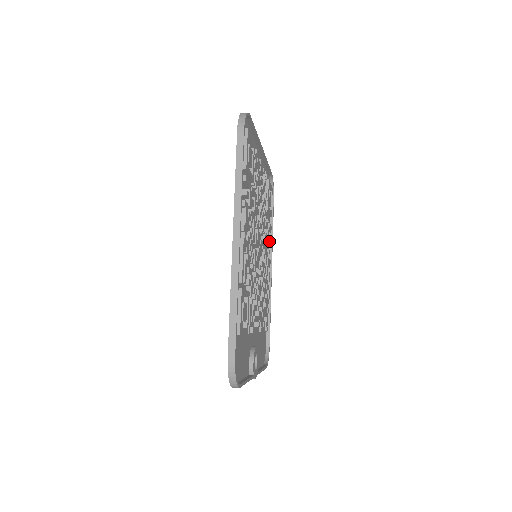
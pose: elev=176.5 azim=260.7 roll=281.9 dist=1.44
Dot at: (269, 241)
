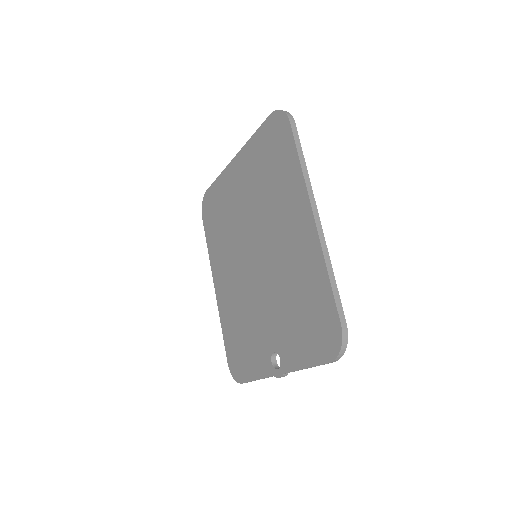
Dot at: occluded
